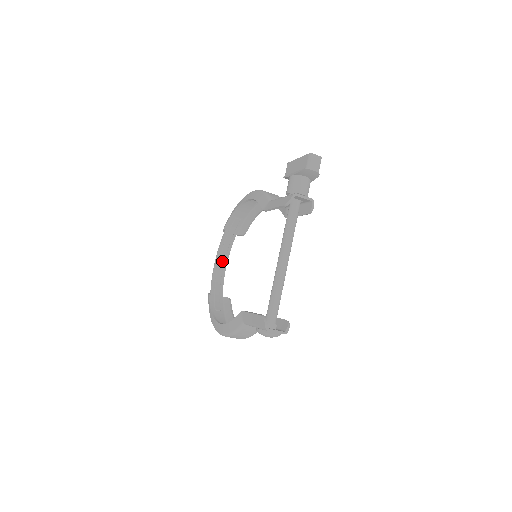
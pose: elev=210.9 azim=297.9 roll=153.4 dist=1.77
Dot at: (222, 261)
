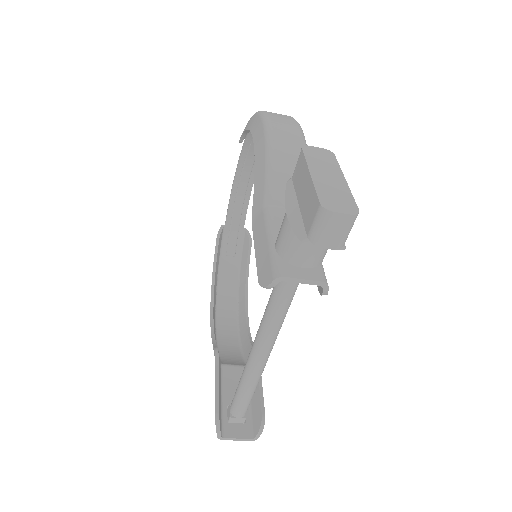
Dot at: (245, 176)
